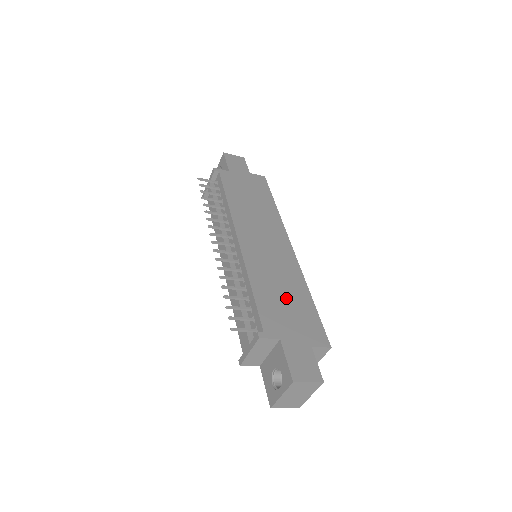
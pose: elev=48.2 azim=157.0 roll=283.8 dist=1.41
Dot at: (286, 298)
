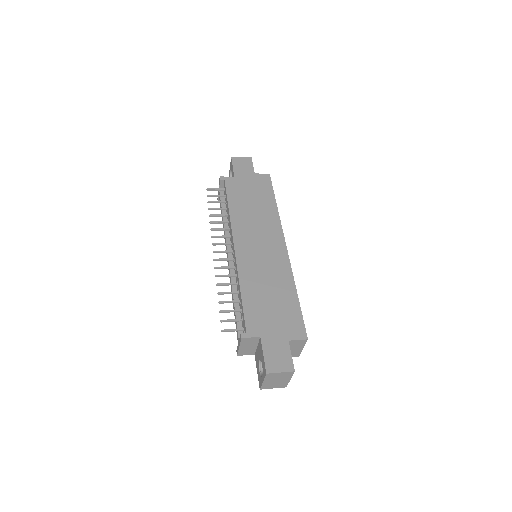
Dot at: (272, 298)
